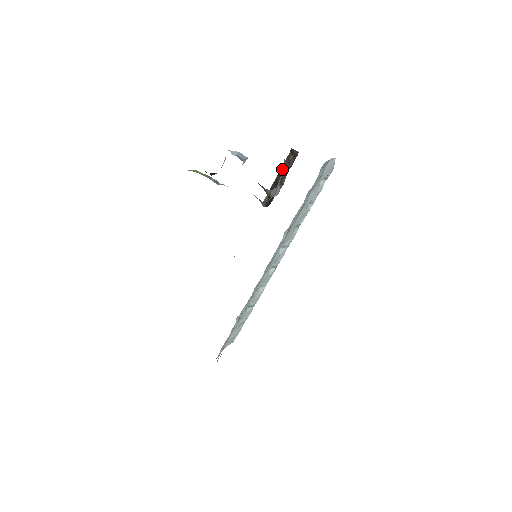
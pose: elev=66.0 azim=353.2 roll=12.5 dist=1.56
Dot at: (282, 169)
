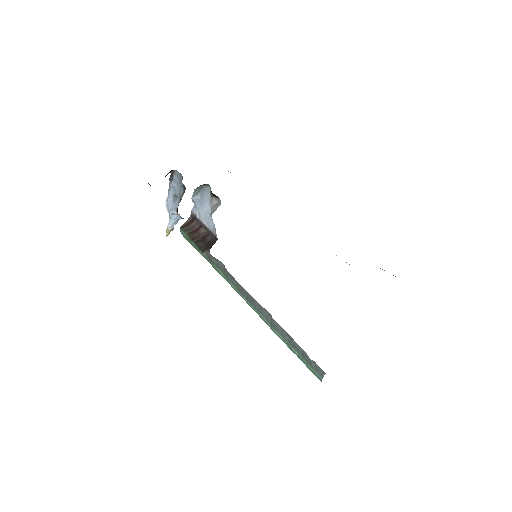
Dot at: (191, 235)
